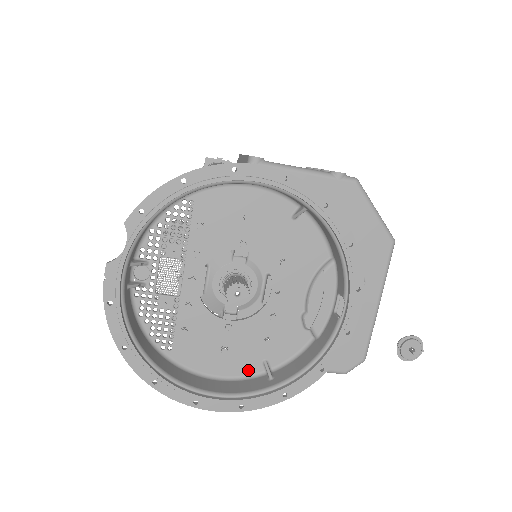
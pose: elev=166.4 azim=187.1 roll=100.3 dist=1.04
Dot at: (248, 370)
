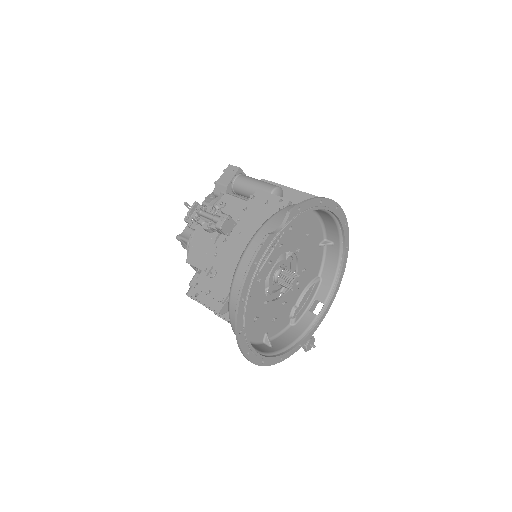
Dot at: (257, 338)
